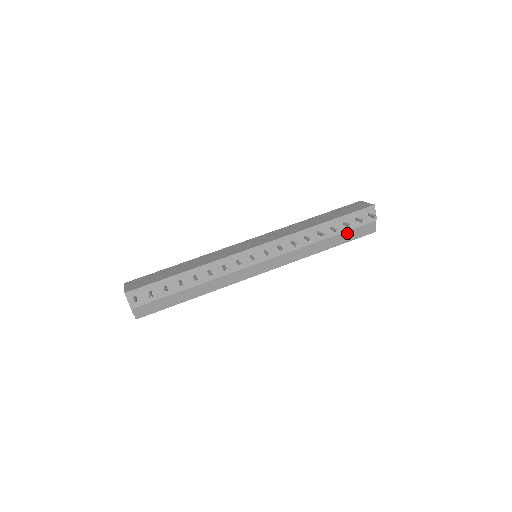
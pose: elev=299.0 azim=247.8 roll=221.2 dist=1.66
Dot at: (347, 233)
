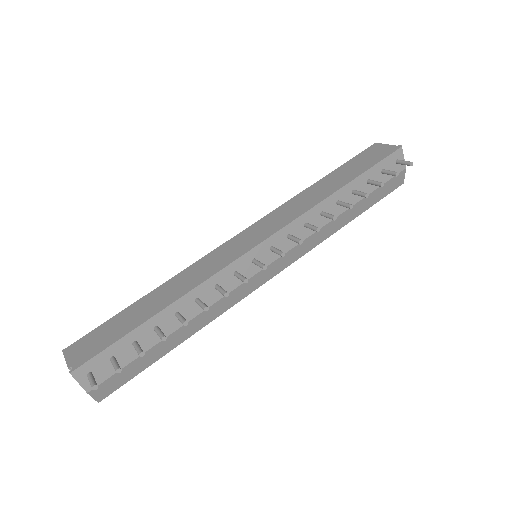
Dot at: (372, 194)
